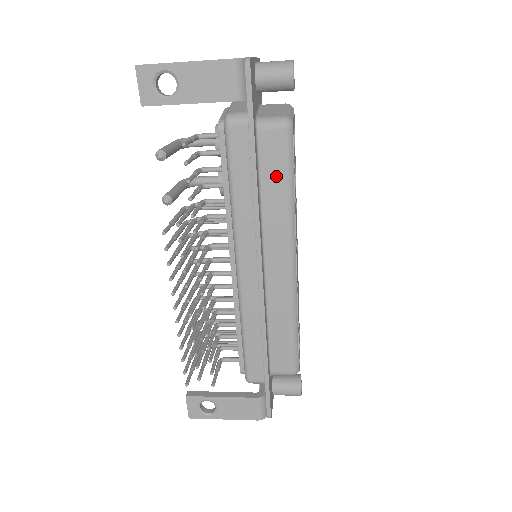
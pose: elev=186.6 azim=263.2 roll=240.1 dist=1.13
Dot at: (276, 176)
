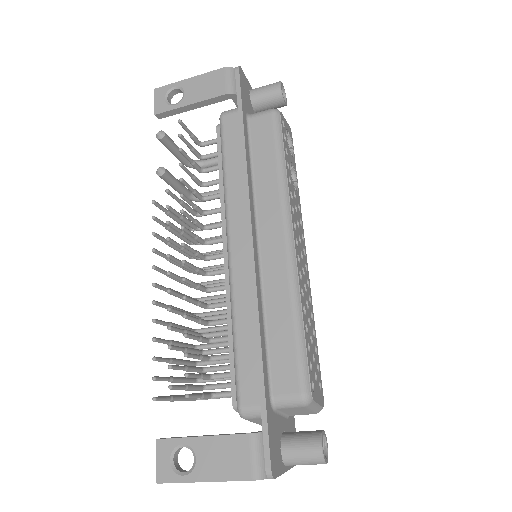
Dot at: (266, 152)
